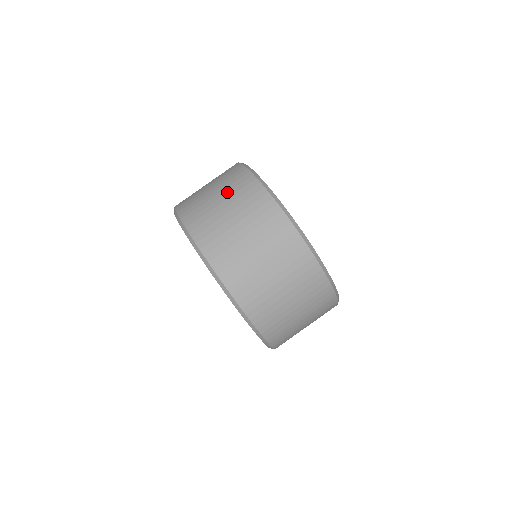
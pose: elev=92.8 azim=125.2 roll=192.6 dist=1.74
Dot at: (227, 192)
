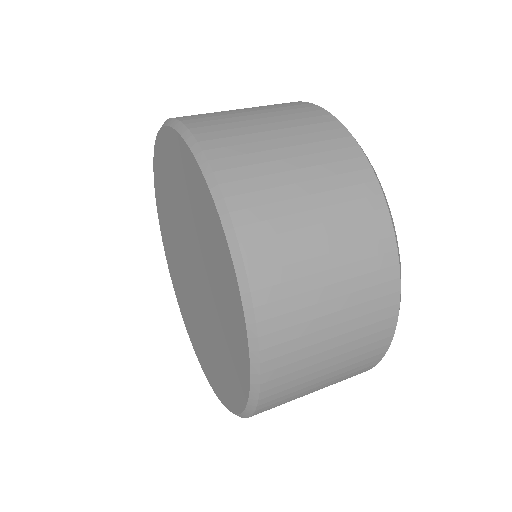
Dot at: occluded
